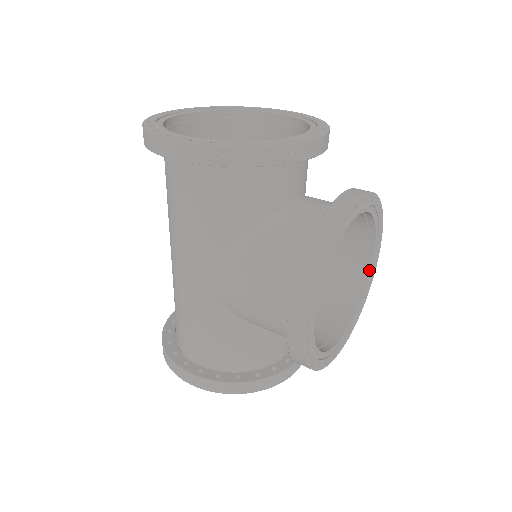
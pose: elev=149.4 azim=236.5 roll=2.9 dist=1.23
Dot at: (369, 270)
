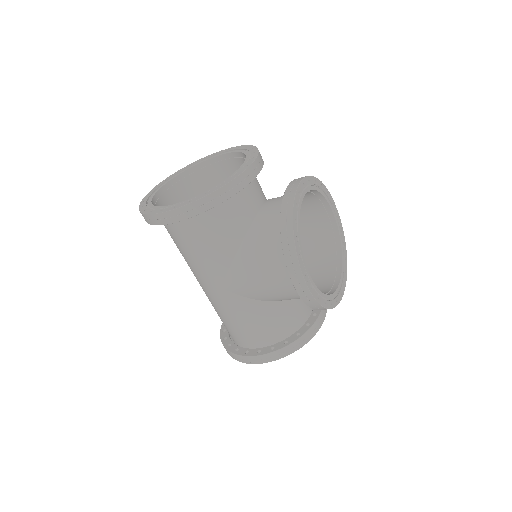
Dot at: (336, 226)
